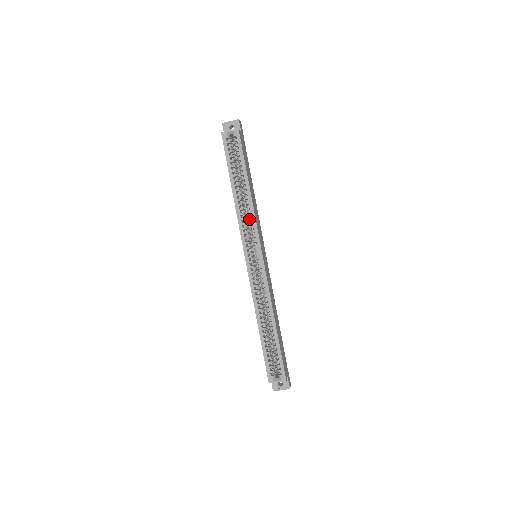
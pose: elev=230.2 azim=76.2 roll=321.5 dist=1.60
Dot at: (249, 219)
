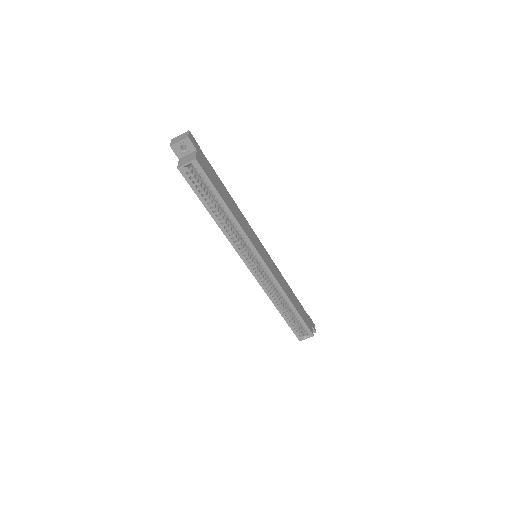
Dot at: (240, 236)
